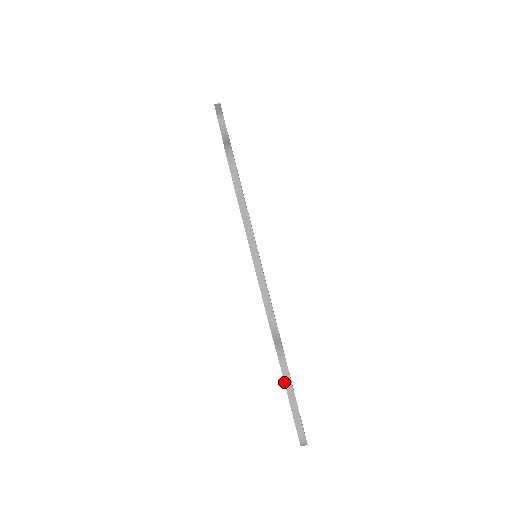
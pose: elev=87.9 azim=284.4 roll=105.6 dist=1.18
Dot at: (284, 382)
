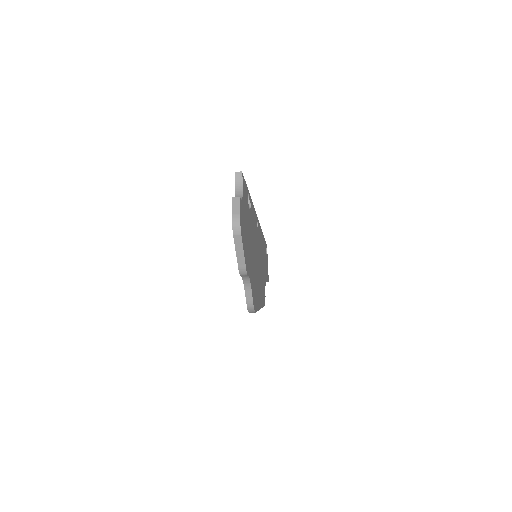
Dot at: occluded
